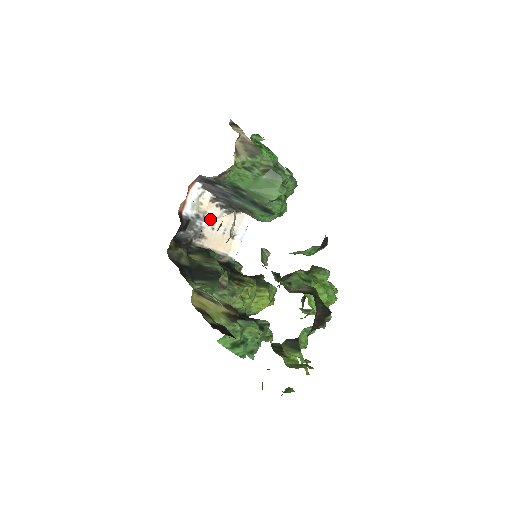
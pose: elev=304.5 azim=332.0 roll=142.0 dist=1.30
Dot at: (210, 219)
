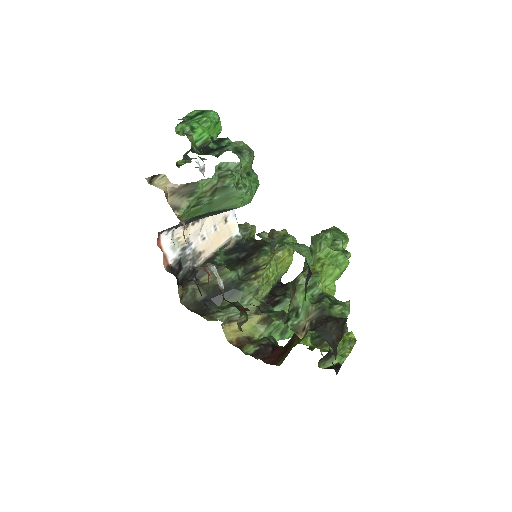
Dot at: (195, 237)
